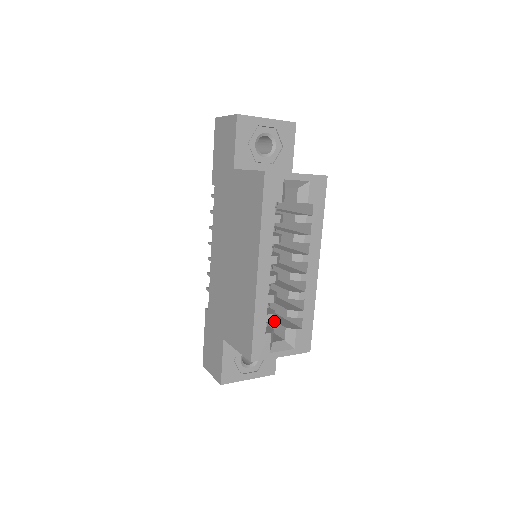
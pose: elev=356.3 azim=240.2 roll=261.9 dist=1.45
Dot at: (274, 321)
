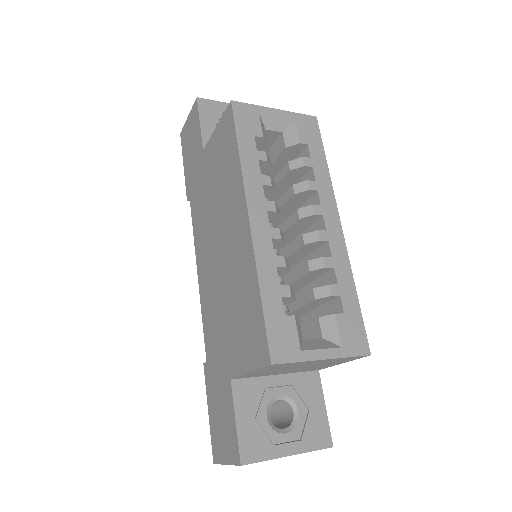
Dot at: (301, 326)
